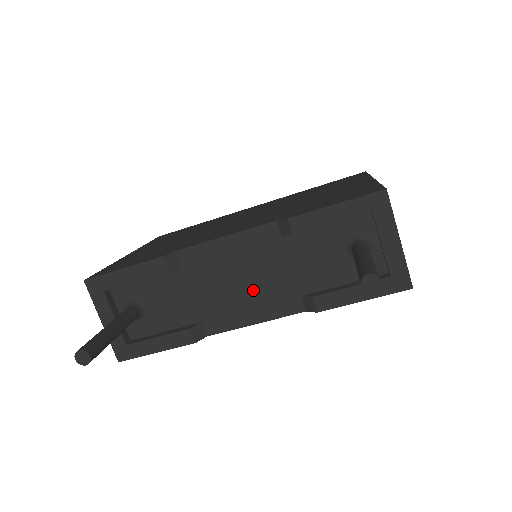
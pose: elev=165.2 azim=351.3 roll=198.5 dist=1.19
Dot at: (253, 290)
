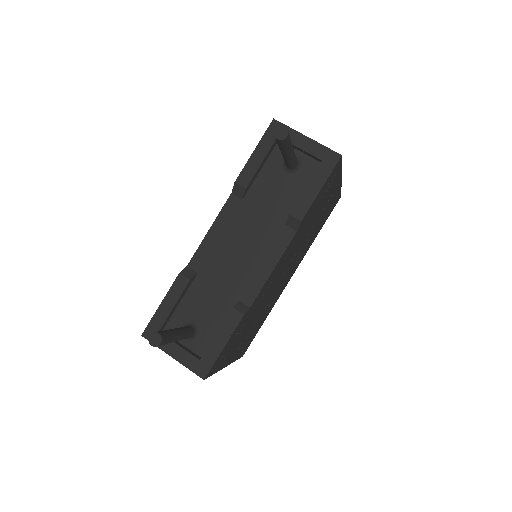
Dot at: (253, 248)
